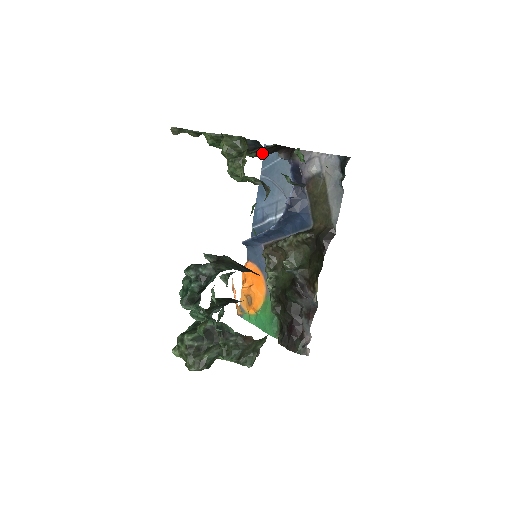
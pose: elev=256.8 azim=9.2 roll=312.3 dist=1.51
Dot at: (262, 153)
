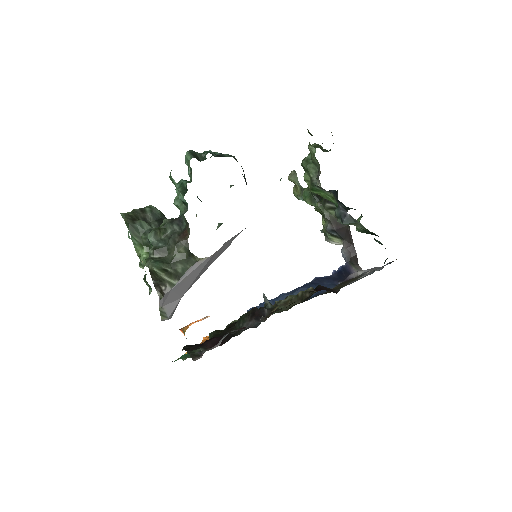
Dot at: (332, 221)
